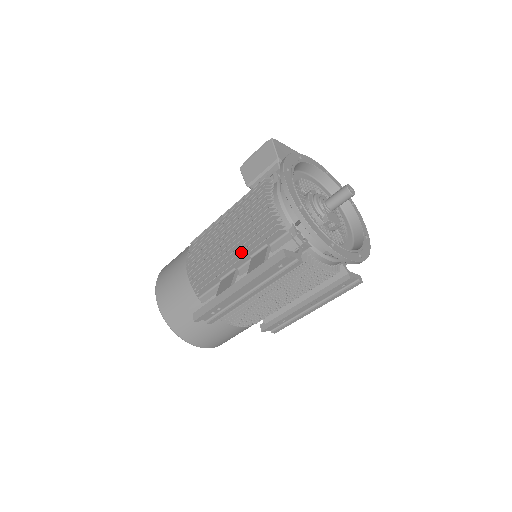
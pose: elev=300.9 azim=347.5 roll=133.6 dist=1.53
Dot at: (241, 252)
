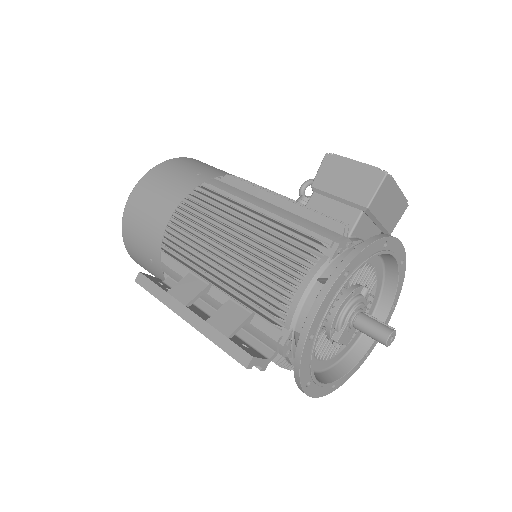
Dot at: (225, 284)
